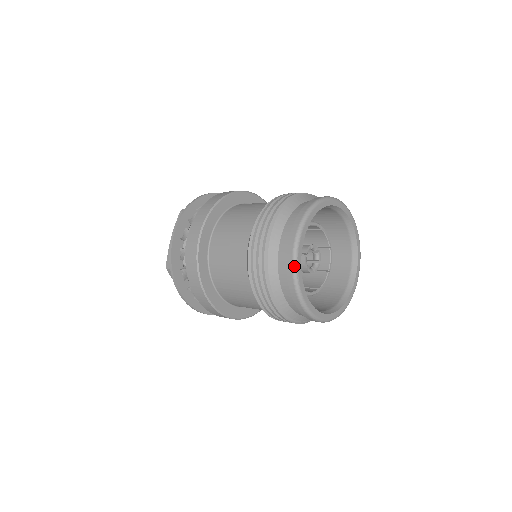
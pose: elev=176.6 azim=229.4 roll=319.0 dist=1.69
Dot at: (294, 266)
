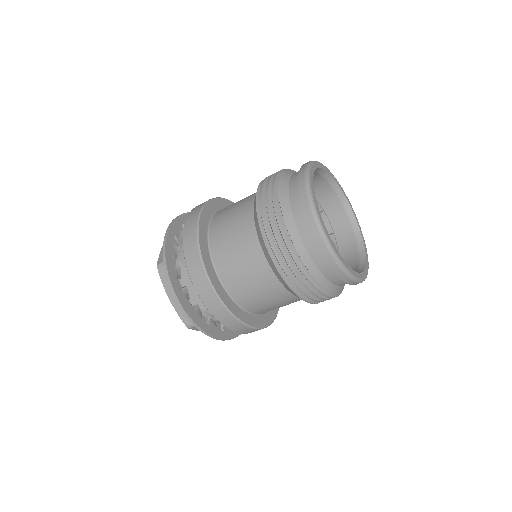
Dot at: (308, 190)
